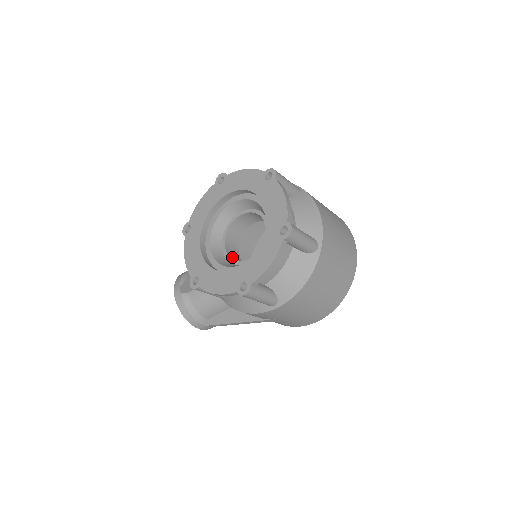
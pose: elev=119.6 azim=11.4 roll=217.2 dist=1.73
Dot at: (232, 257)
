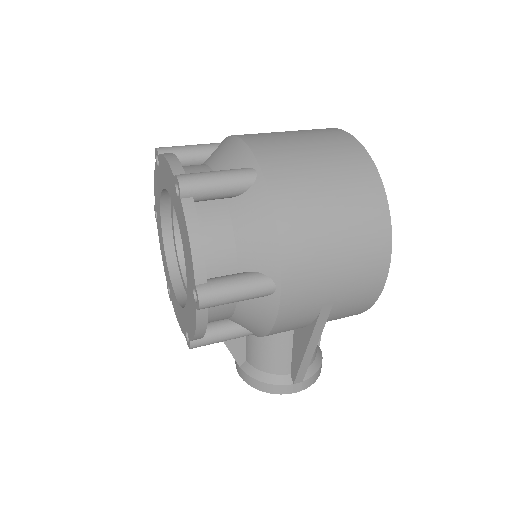
Dot at: occluded
